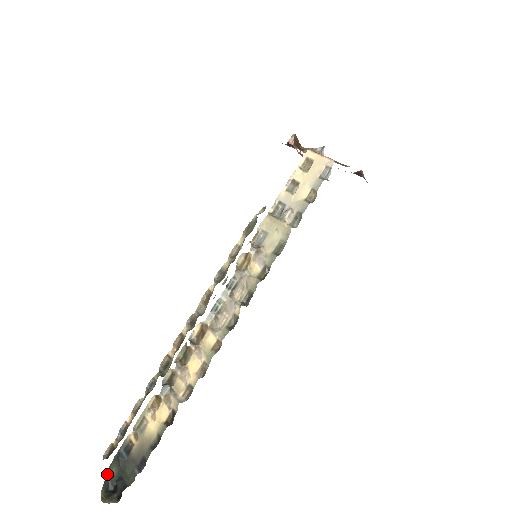
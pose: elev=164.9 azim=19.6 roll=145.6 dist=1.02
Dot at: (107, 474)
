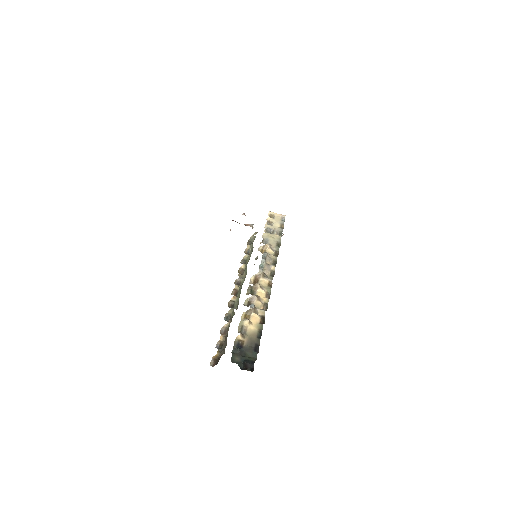
Dot at: (233, 362)
